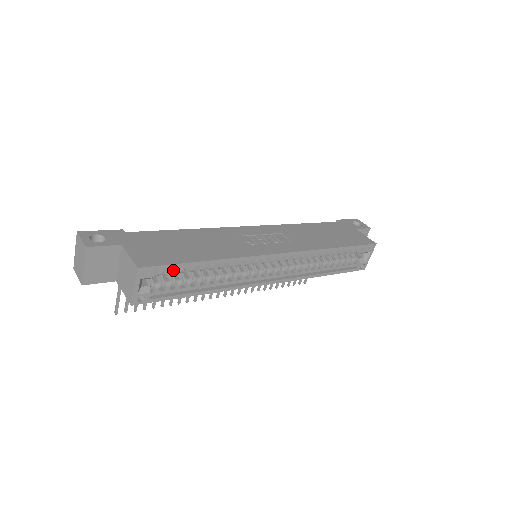
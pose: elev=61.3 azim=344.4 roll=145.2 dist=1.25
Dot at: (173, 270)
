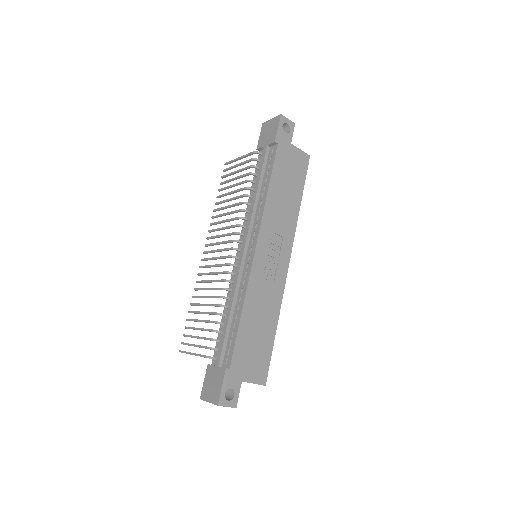
Dot at: occluded
